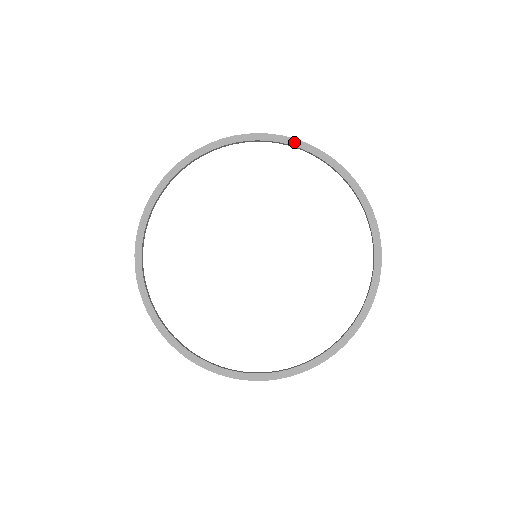
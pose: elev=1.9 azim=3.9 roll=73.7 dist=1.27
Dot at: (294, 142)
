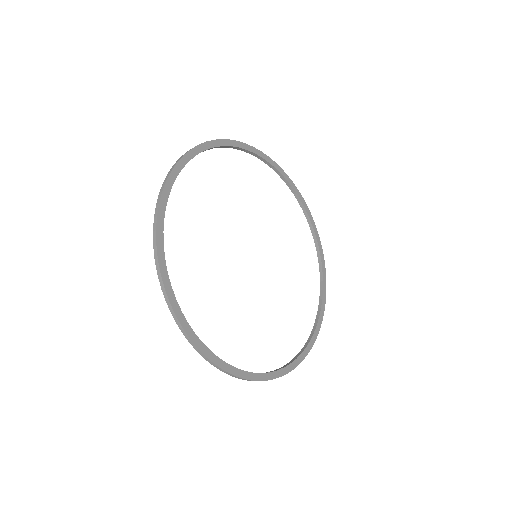
Dot at: (224, 142)
